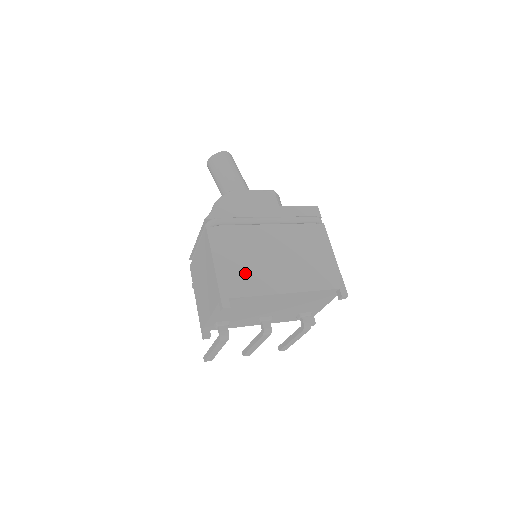
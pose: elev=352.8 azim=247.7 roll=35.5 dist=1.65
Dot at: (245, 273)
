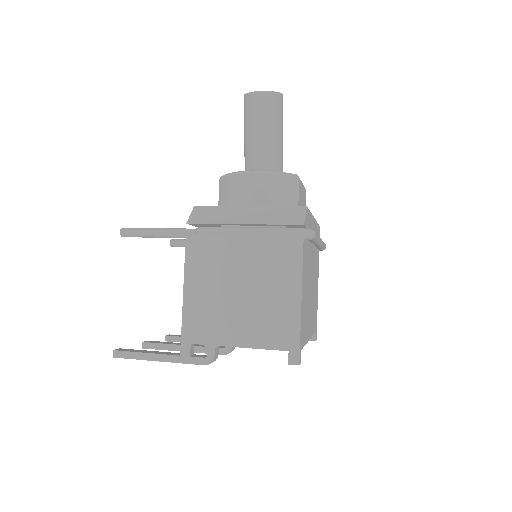
Dot at: (306, 313)
